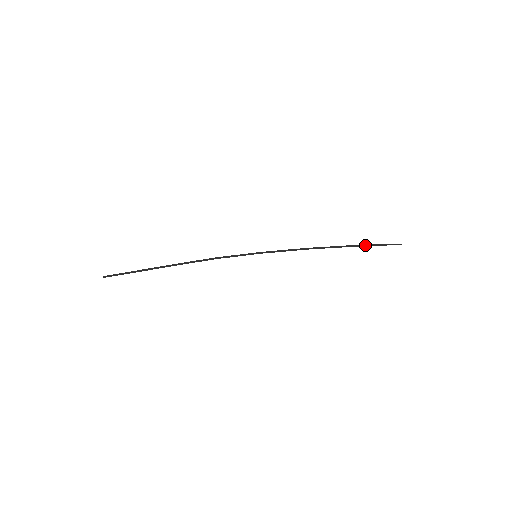
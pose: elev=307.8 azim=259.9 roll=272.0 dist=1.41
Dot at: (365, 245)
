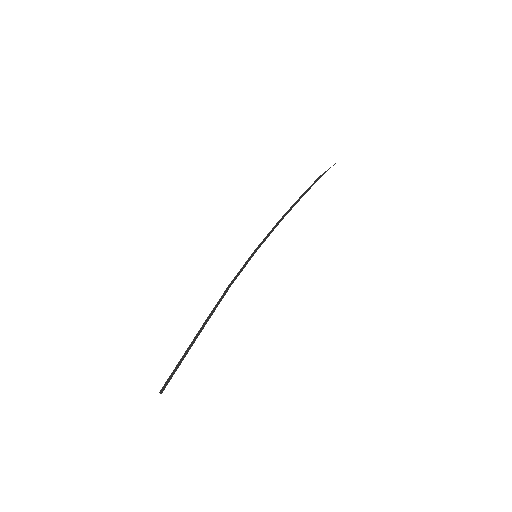
Dot at: (310, 187)
